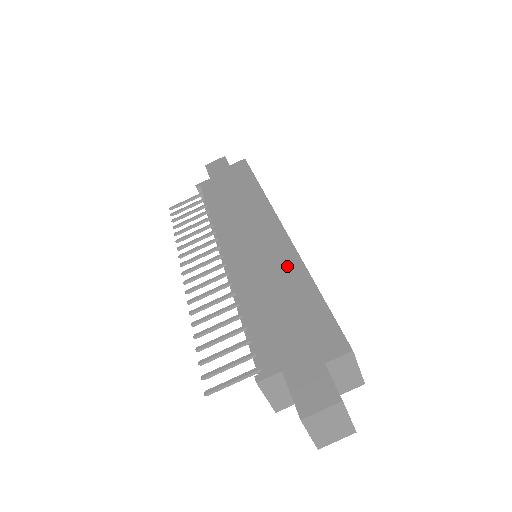
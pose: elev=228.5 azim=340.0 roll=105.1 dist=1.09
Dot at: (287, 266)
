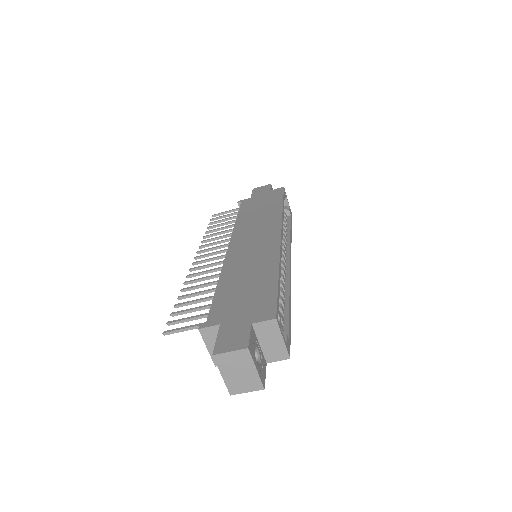
Dot at: (267, 260)
